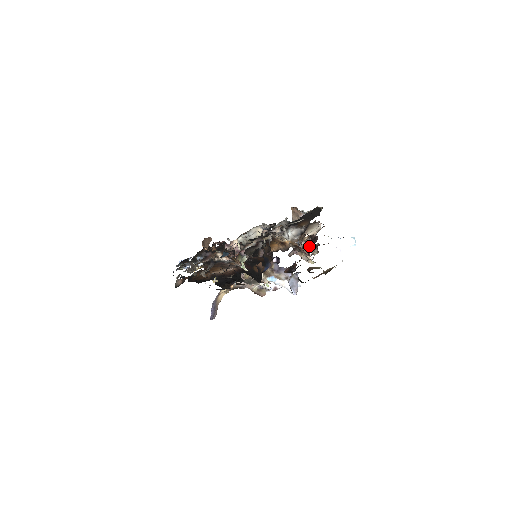
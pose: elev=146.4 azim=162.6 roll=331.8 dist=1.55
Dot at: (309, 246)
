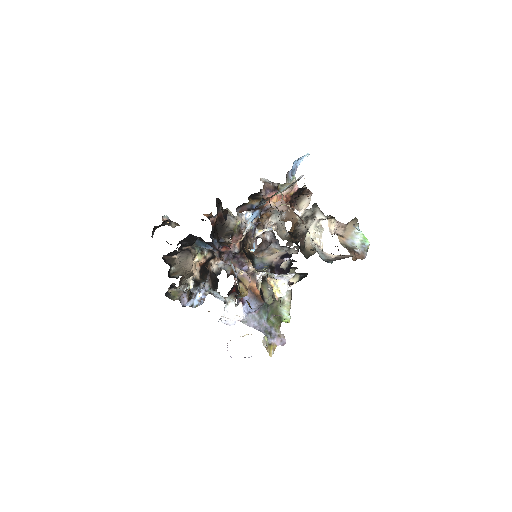
Dot at: (292, 208)
